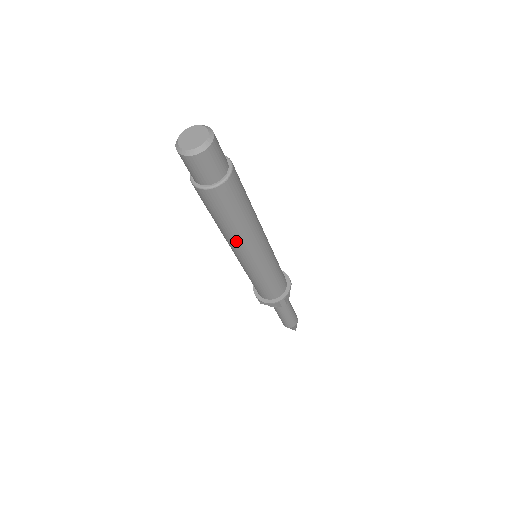
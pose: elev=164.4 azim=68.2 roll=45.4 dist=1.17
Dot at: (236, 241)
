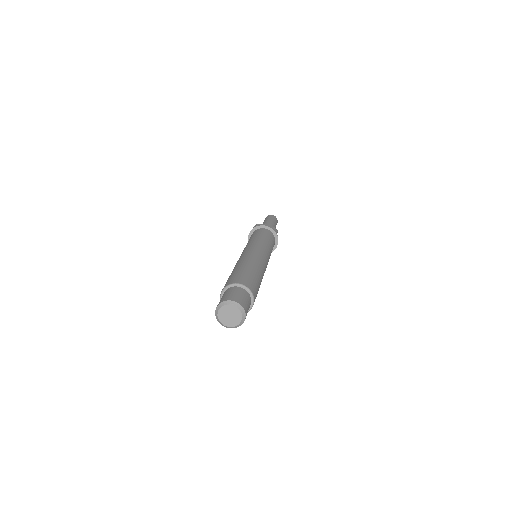
Dot at: occluded
